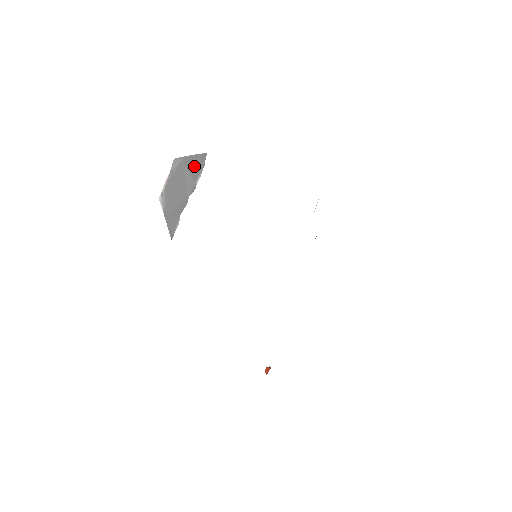
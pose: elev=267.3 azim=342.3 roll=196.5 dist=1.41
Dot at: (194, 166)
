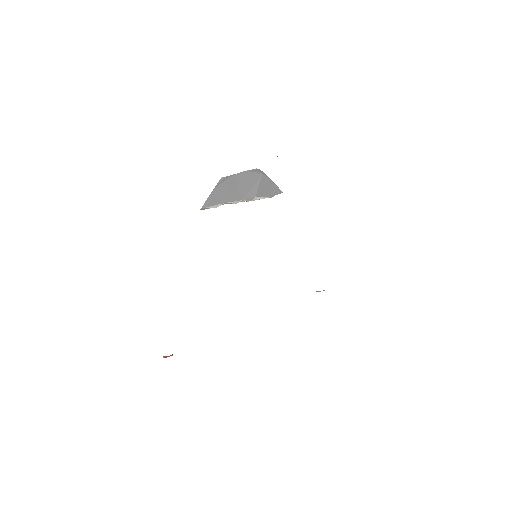
Dot at: (266, 187)
